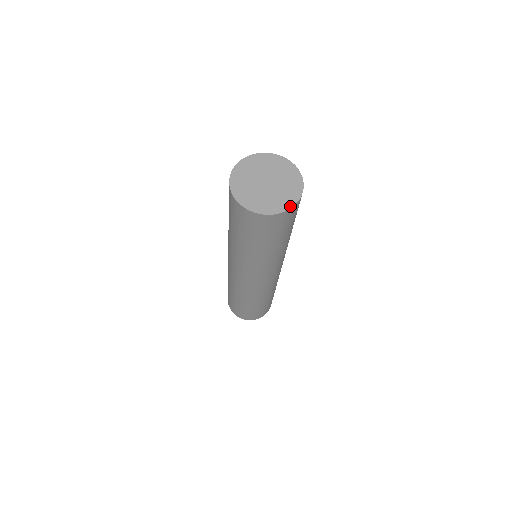
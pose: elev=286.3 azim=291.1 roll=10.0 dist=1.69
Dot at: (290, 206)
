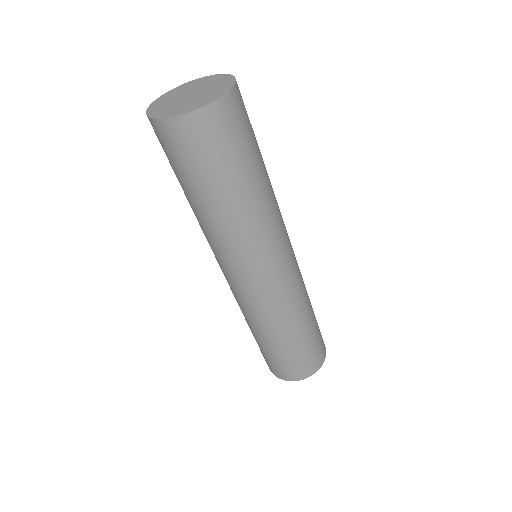
Dot at: (204, 105)
